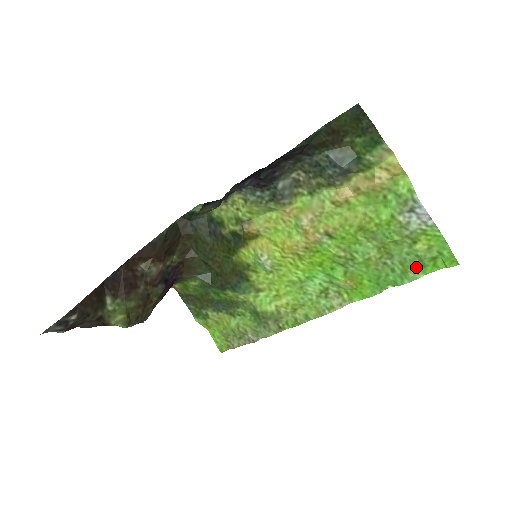
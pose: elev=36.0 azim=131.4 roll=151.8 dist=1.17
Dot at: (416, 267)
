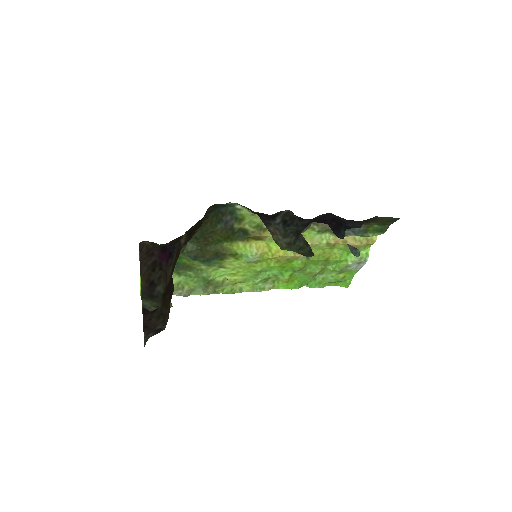
Dot at: (328, 282)
